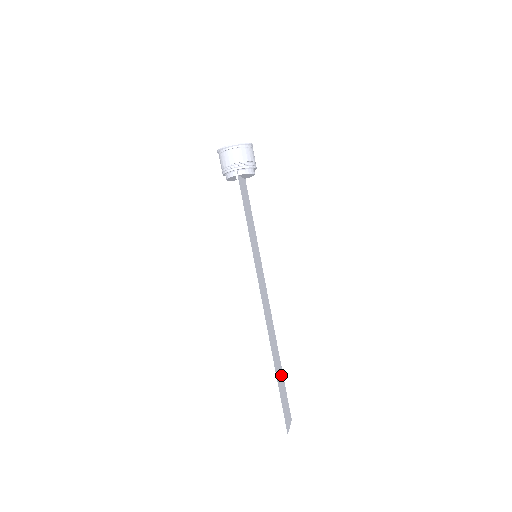
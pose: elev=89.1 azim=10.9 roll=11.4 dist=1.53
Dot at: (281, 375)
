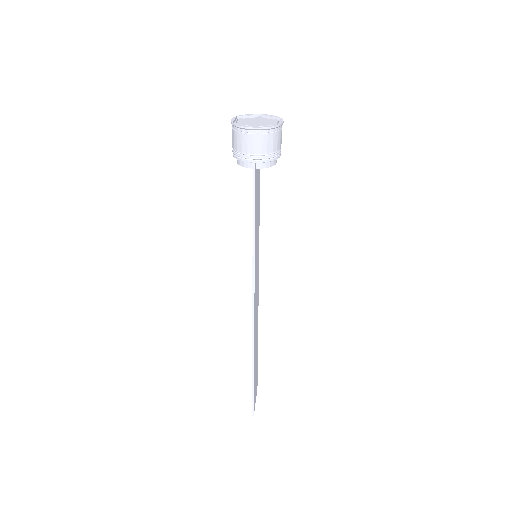
Dot at: occluded
